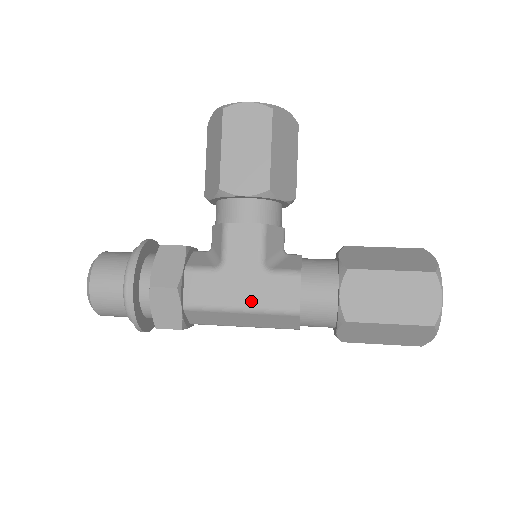
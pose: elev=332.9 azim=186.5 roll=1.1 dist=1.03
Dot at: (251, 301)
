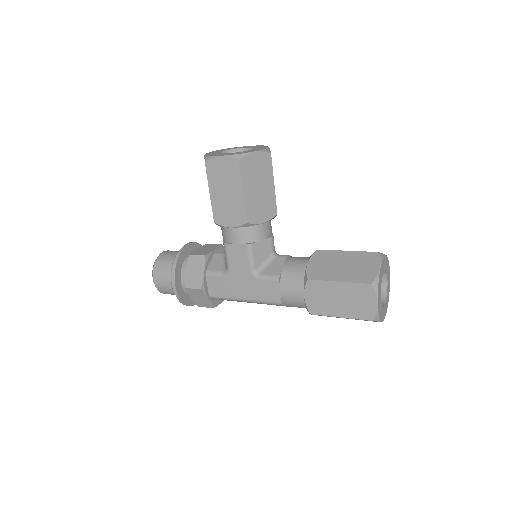
Dot at: (250, 296)
